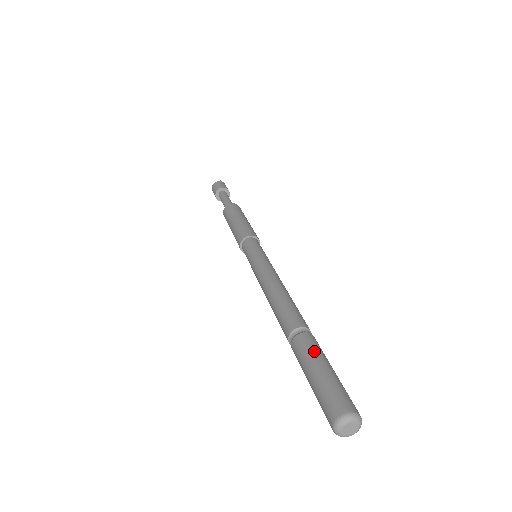
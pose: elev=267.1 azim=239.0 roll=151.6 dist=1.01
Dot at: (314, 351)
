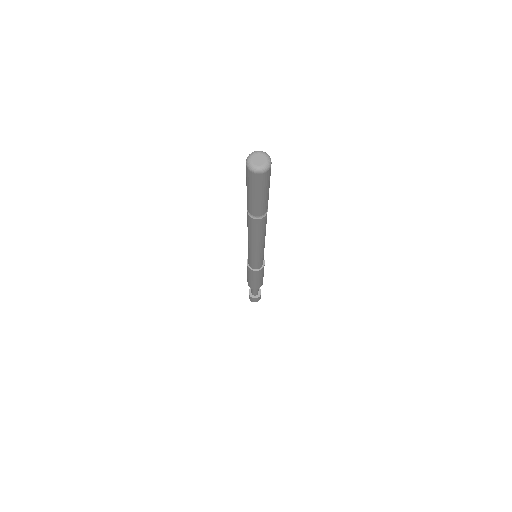
Dot at: occluded
